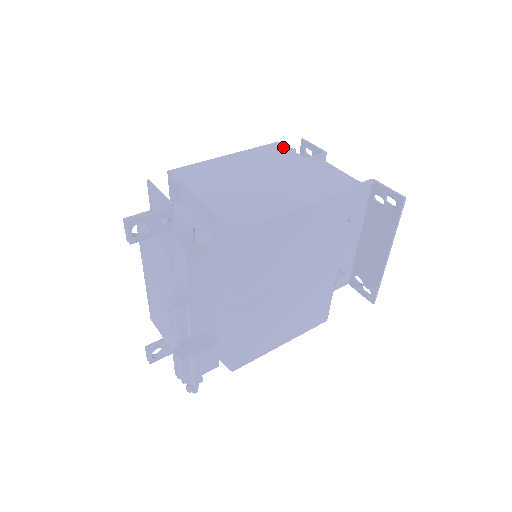
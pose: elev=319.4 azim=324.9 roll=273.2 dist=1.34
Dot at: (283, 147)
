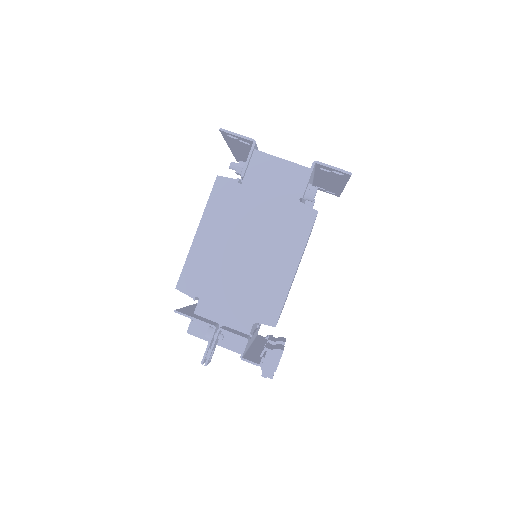
Dot at: (228, 183)
